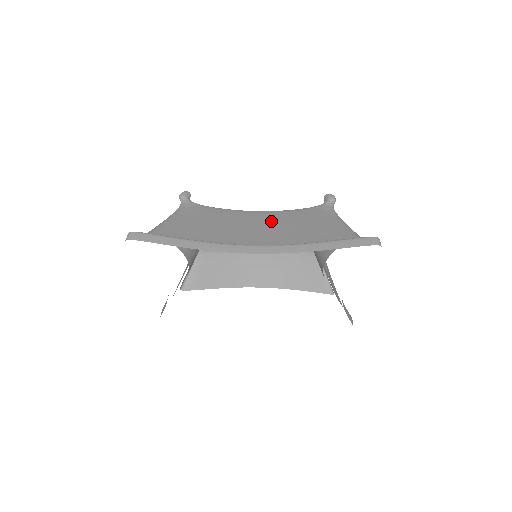
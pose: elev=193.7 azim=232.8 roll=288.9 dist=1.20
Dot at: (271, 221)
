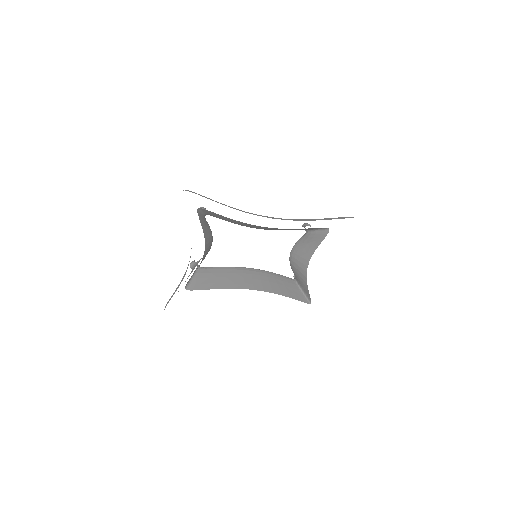
Dot at: occluded
